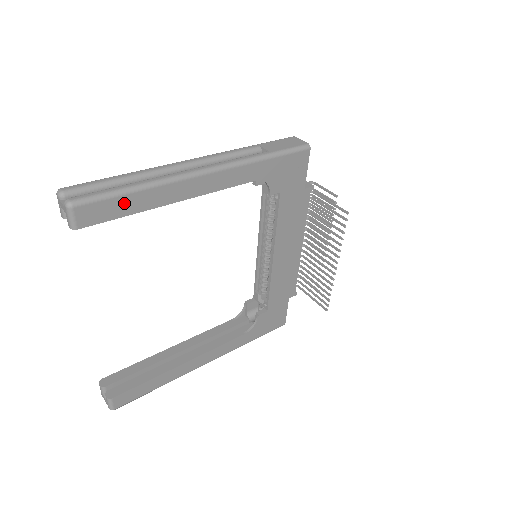
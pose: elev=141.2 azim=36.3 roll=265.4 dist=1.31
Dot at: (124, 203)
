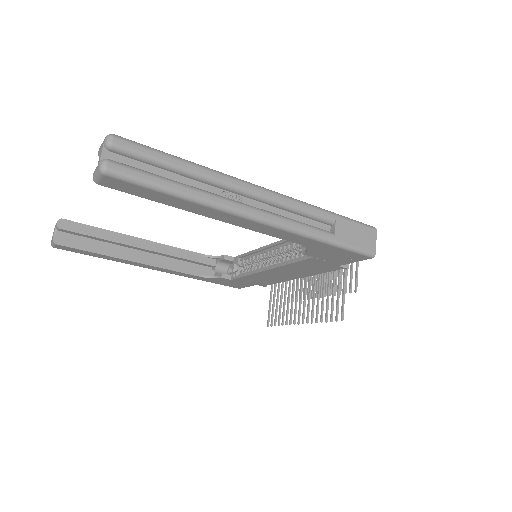
Dot at: (158, 195)
